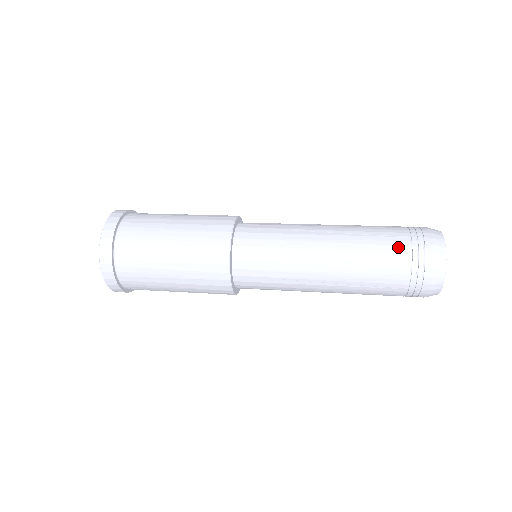
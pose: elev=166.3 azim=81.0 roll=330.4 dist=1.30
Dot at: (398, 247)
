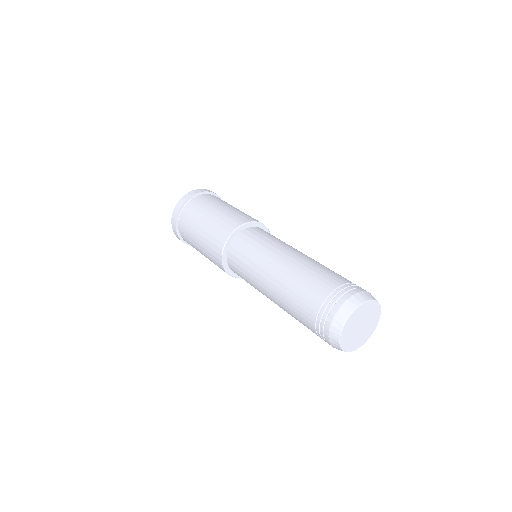
Dot at: (333, 280)
